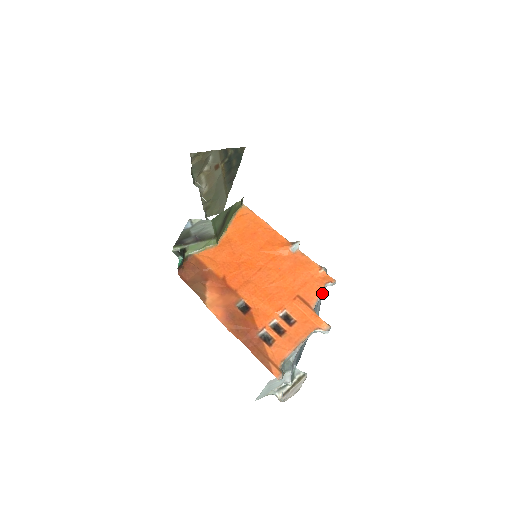
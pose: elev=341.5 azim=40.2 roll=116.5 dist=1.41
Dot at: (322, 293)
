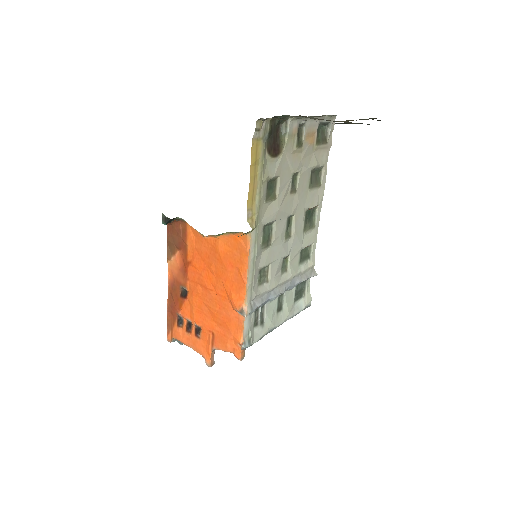
Dot at: (275, 328)
